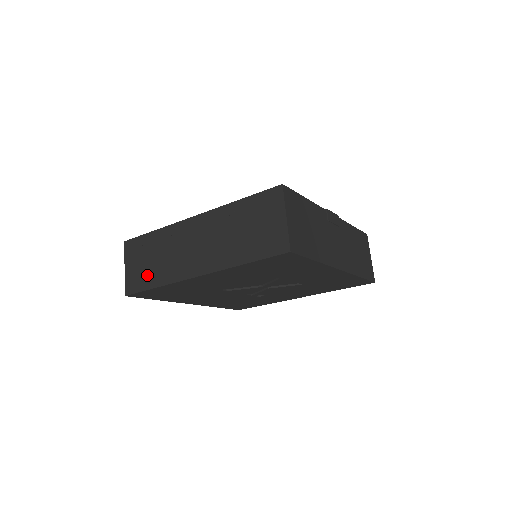
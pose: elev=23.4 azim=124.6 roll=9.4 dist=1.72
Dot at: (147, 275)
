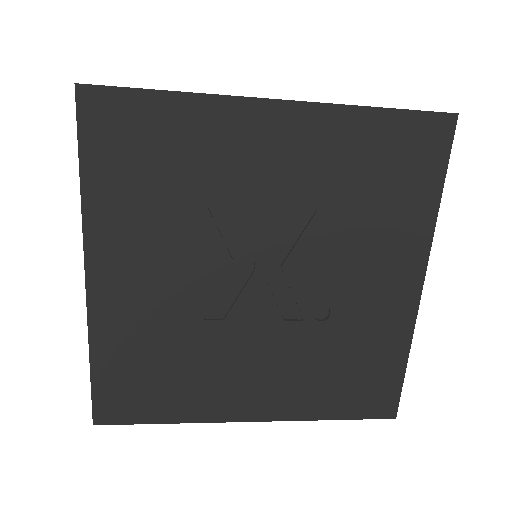
Dot at: occluded
